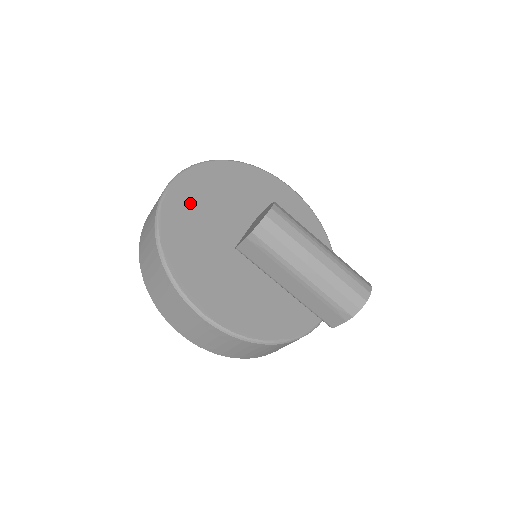
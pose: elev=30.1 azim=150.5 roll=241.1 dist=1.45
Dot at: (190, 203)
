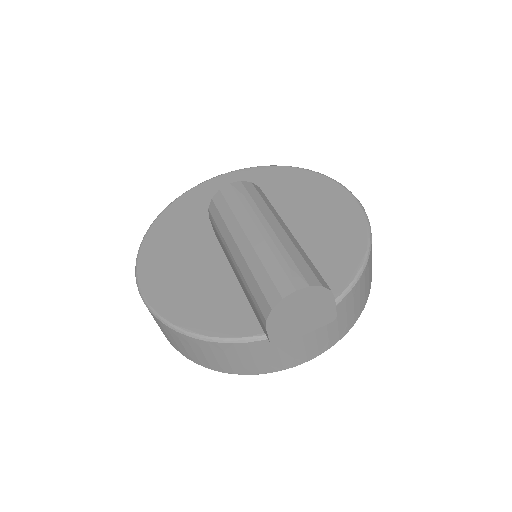
Dot at: (208, 197)
